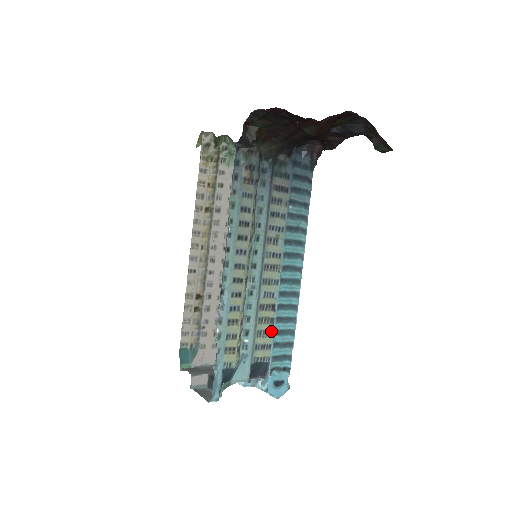
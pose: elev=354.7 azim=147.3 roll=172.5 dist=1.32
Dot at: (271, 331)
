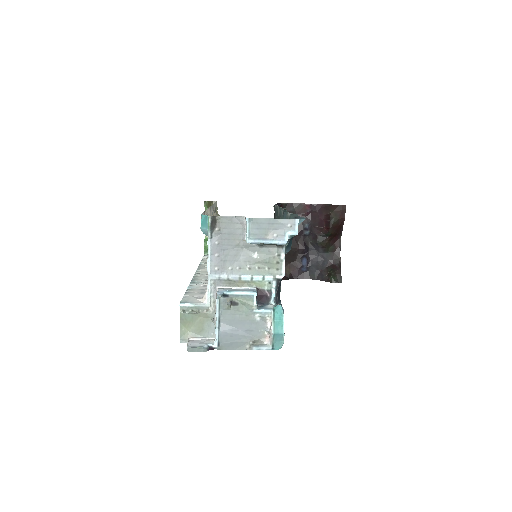
Dot at: occluded
